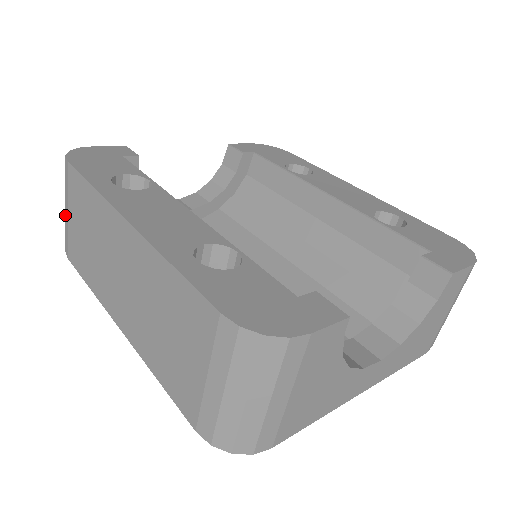
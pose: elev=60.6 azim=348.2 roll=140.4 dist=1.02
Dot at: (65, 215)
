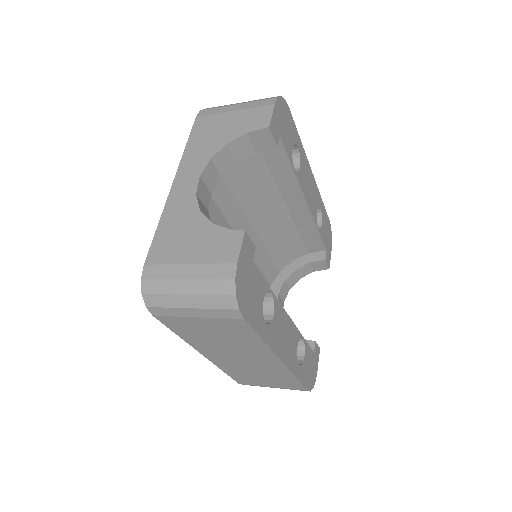
Dot at: (183, 309)
